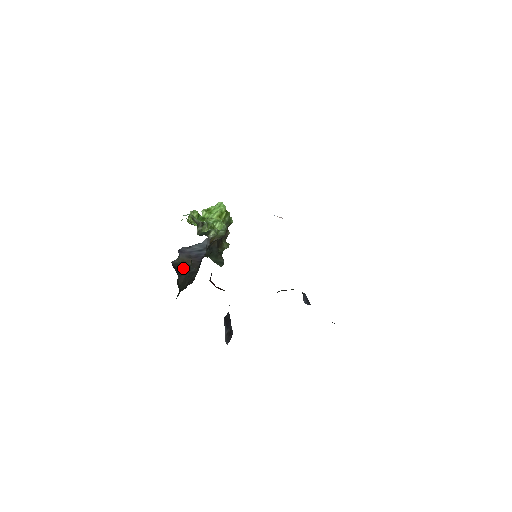
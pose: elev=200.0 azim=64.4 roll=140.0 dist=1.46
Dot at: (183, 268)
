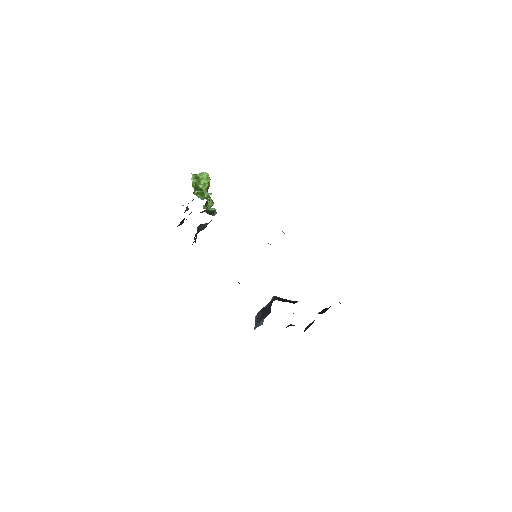
Dot at: occluded
